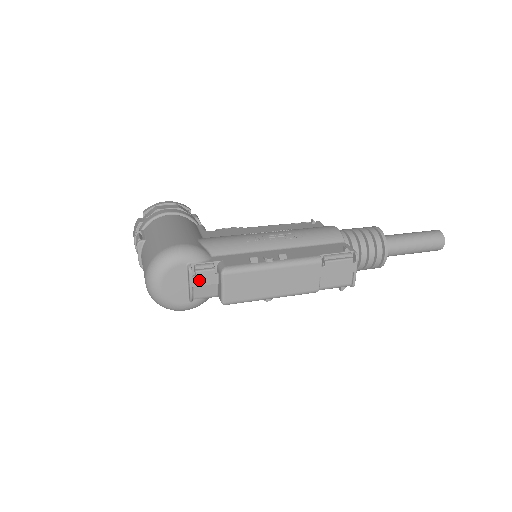
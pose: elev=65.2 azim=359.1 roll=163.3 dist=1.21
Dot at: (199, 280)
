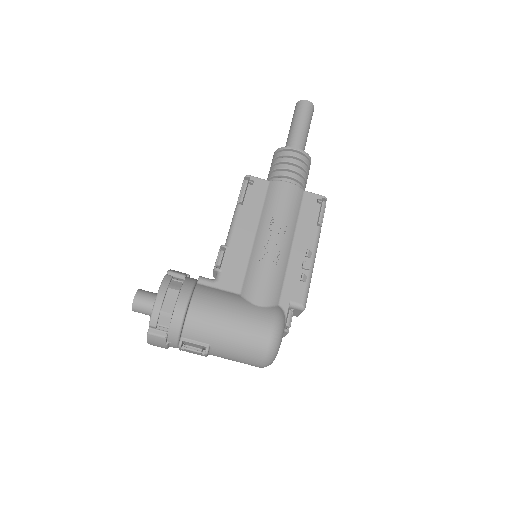
Dot at: occluded
